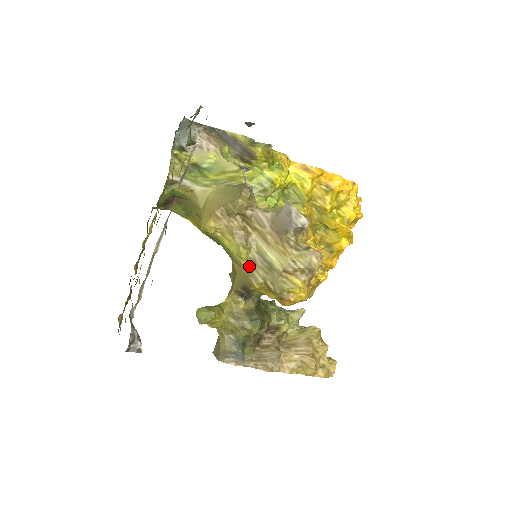
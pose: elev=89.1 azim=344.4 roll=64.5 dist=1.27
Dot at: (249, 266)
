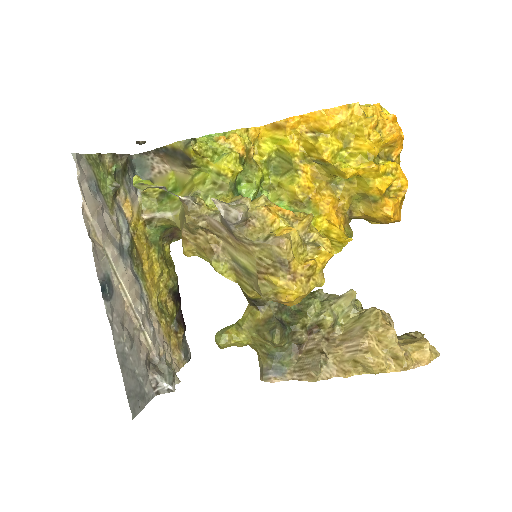
Dot at: (234, 277)
